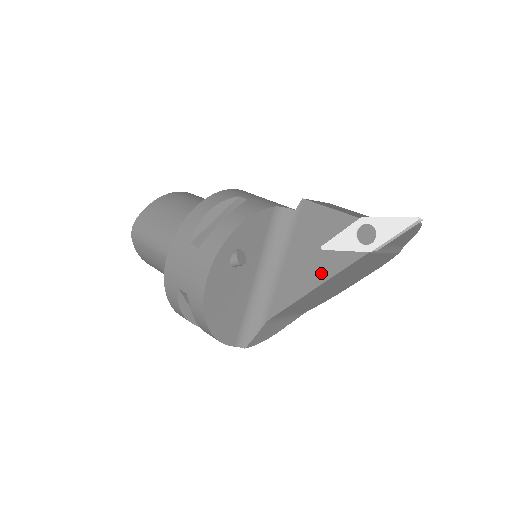
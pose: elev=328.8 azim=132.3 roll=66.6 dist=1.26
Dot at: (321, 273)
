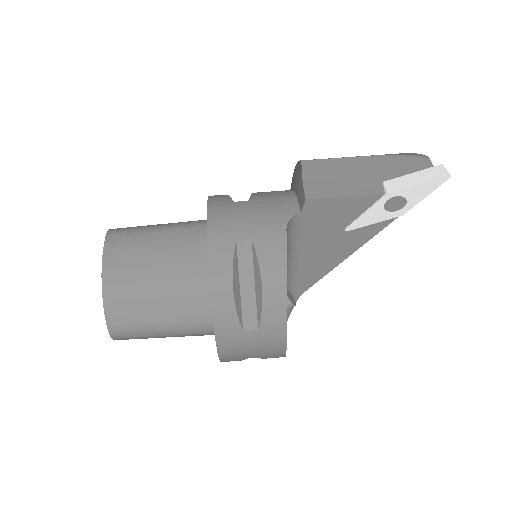
Dot at: (350, 246)
